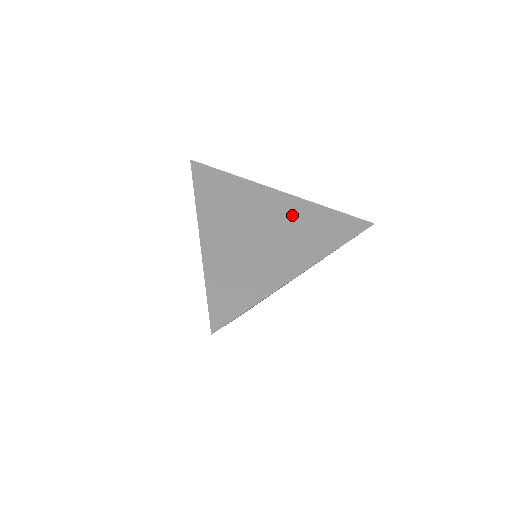
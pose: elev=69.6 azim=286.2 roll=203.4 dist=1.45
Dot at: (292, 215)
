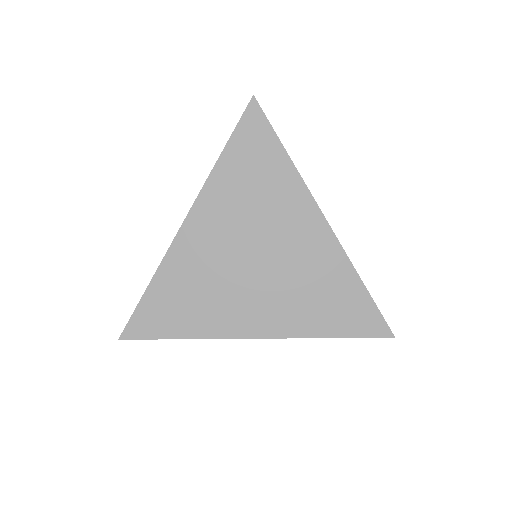
Dot at: occluded
